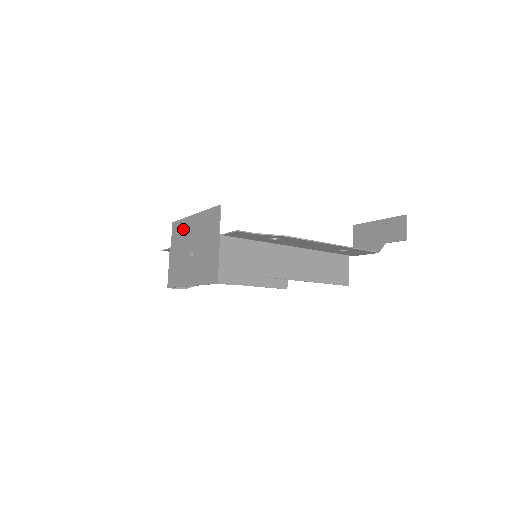
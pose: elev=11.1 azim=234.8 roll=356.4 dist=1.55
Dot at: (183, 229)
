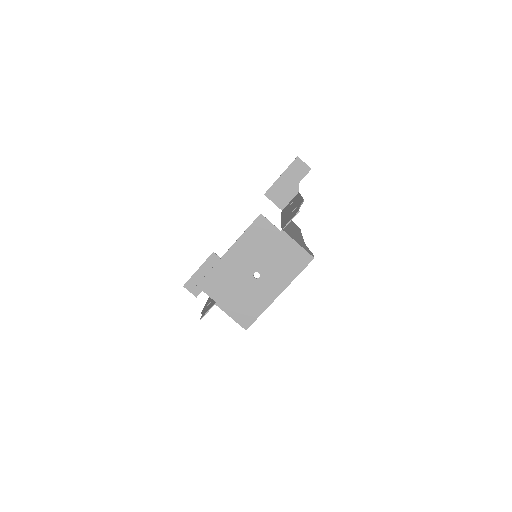
Dot at: (222, 273)
